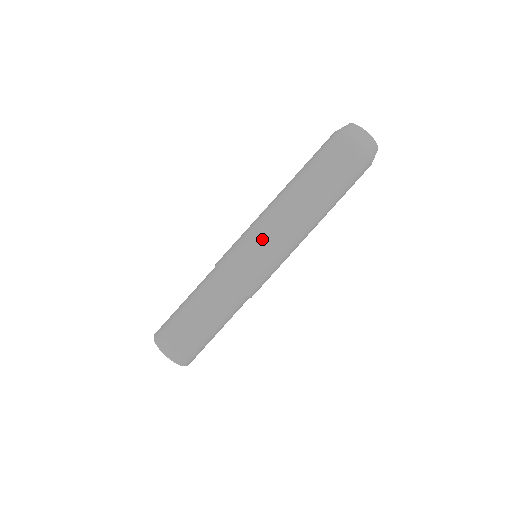
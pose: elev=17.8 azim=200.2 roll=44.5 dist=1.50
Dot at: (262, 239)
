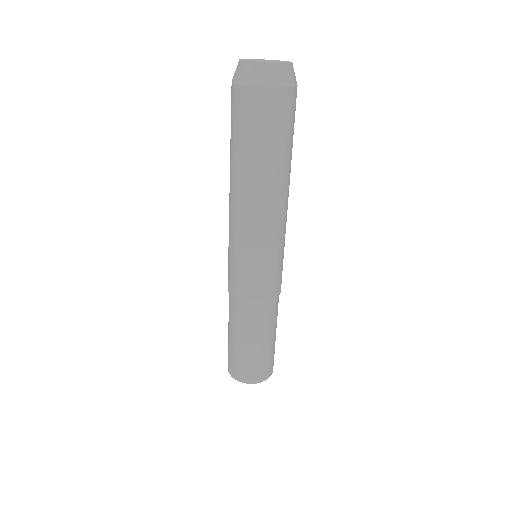
Dot at: (233, 245)
